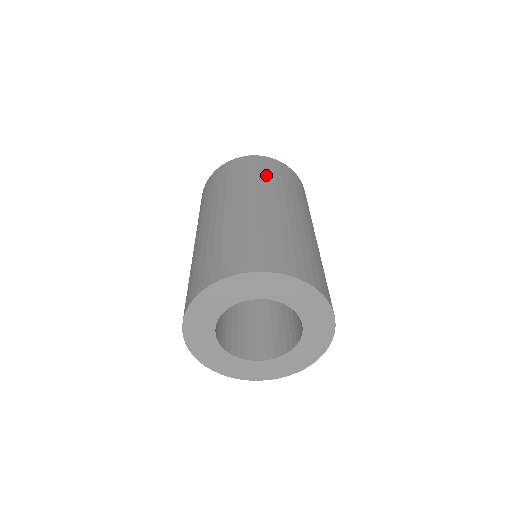
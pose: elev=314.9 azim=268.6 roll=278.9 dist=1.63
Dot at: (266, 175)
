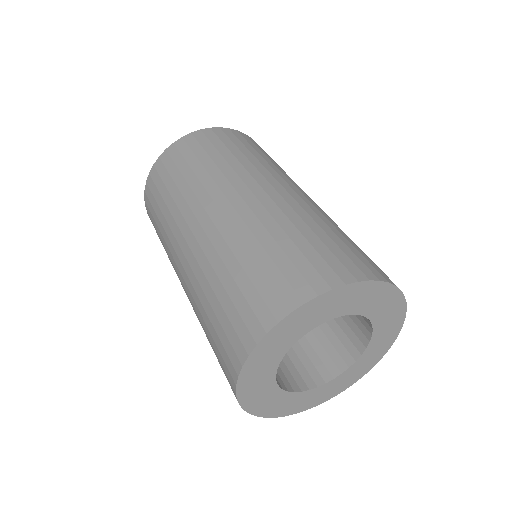
Dot at: (267, 157)
